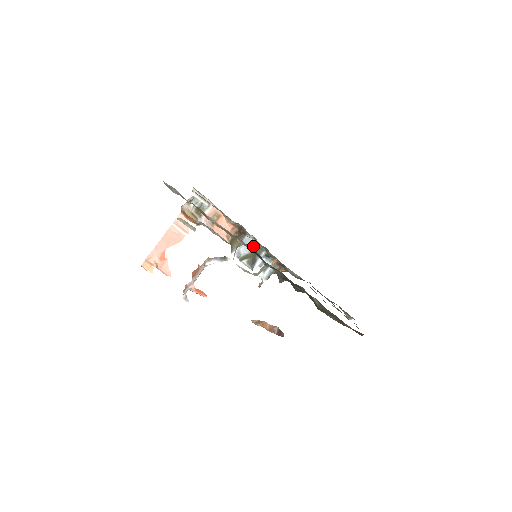
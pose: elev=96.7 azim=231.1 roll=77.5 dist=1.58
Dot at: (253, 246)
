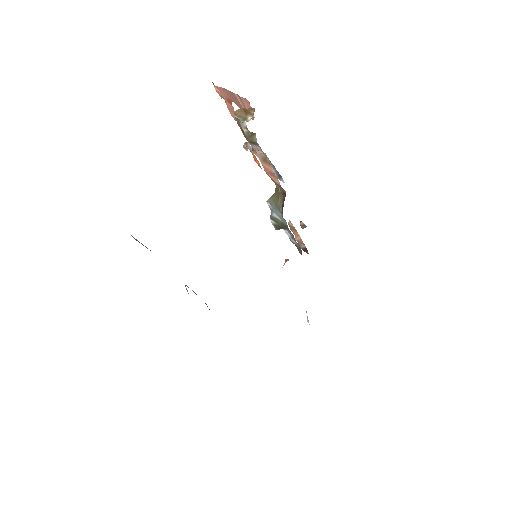
Dot at: (286, 223)
